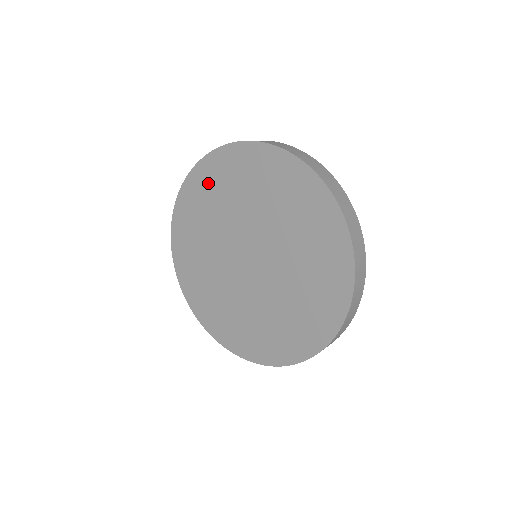
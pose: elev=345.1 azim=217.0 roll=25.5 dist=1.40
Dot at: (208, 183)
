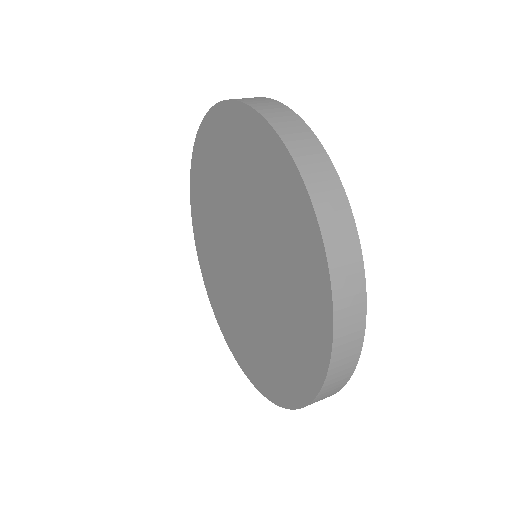
Dot at: (199, 209)
